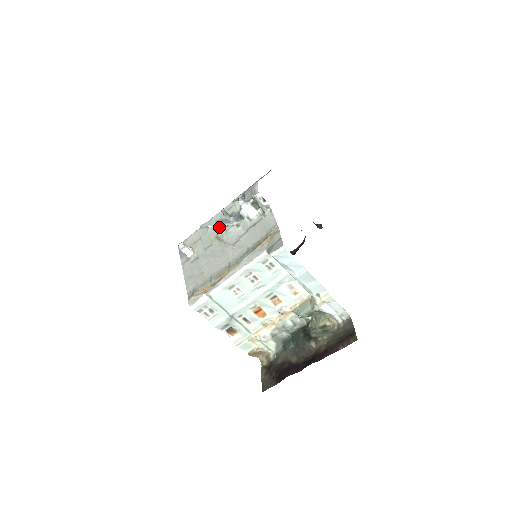
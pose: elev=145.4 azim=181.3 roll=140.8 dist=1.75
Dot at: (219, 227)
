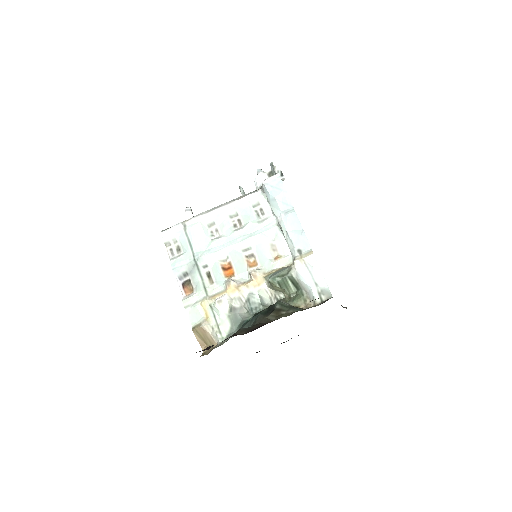
Dot at: occluded
